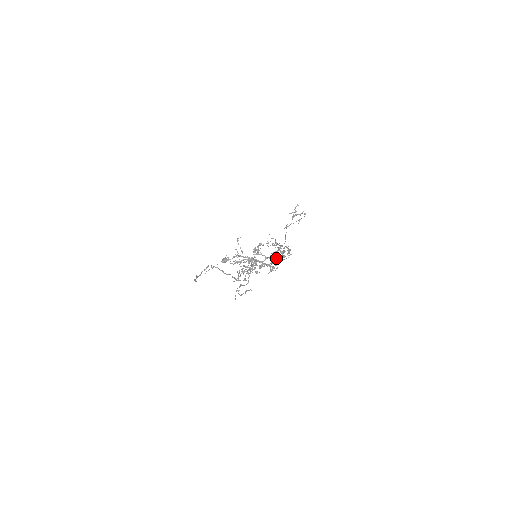
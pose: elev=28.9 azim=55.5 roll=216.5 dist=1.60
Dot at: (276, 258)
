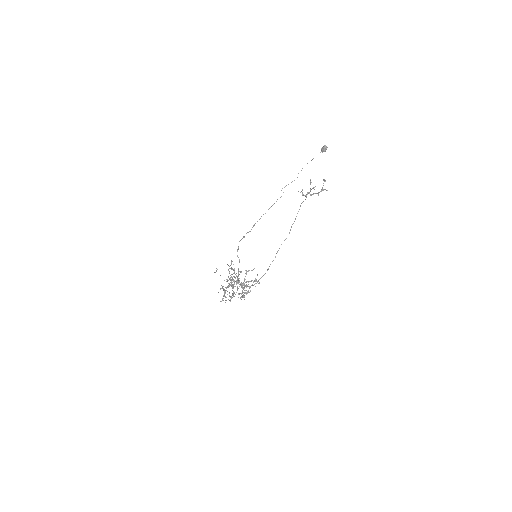
Dot at: occluded
